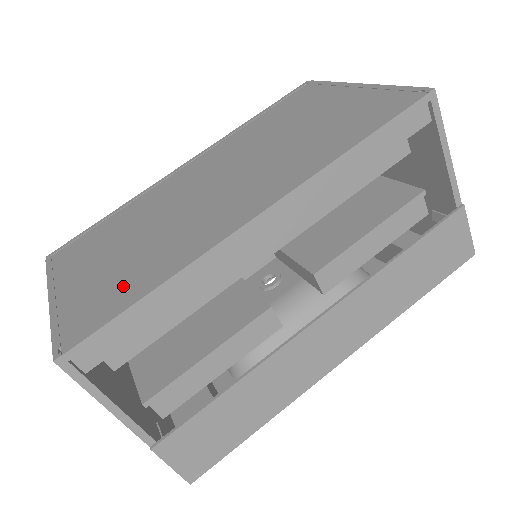
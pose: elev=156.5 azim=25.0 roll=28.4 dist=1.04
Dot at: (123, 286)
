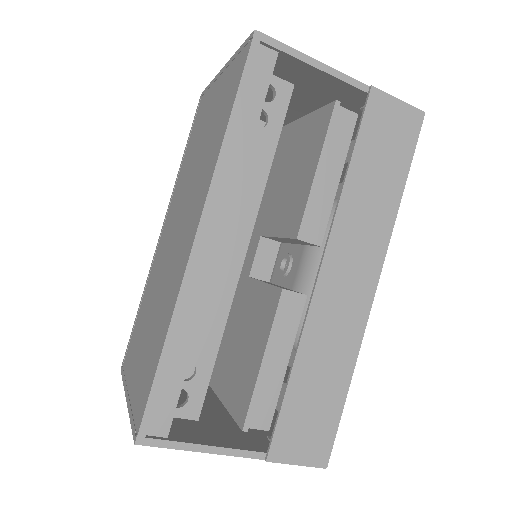
Dot at: (151, 357)
